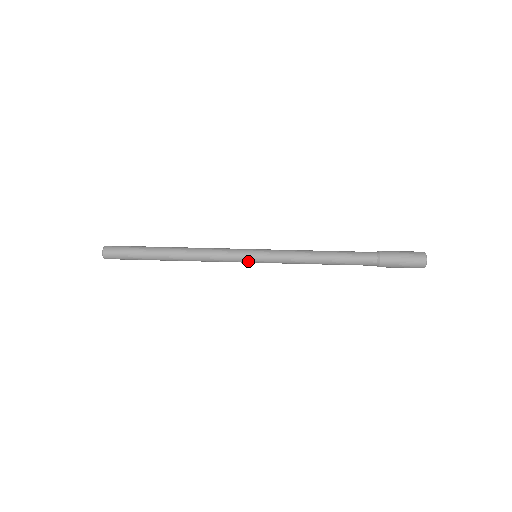
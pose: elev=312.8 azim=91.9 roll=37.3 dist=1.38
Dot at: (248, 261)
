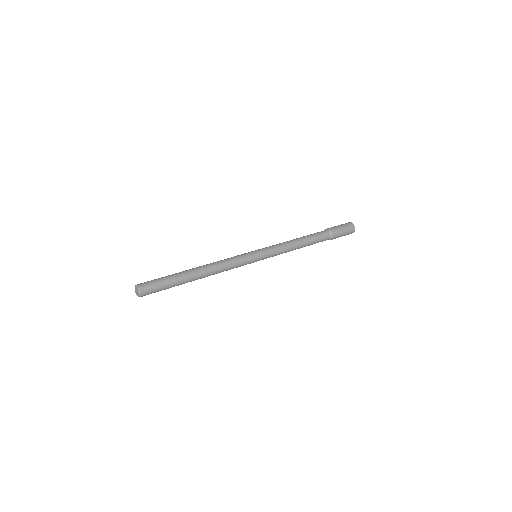
Dot at: (254, 258)
